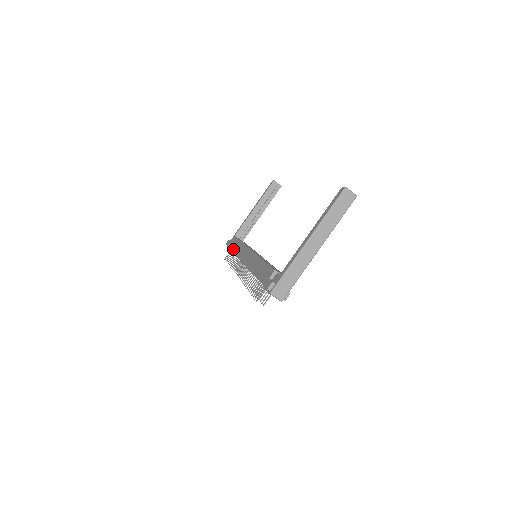
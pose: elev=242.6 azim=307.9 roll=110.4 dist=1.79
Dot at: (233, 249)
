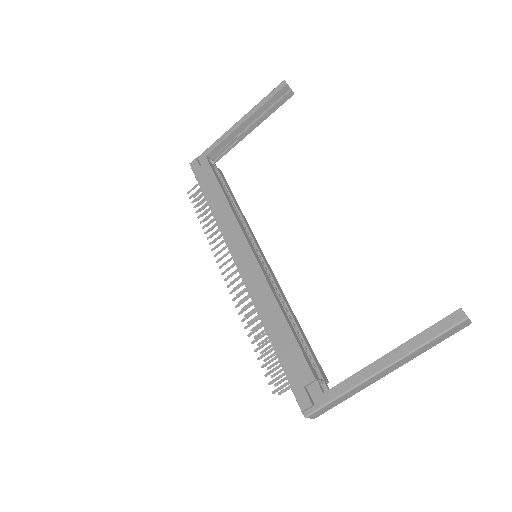
Dot at: (210, 203)
